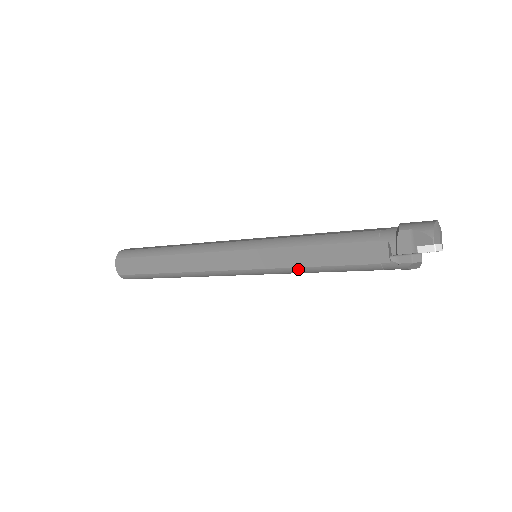
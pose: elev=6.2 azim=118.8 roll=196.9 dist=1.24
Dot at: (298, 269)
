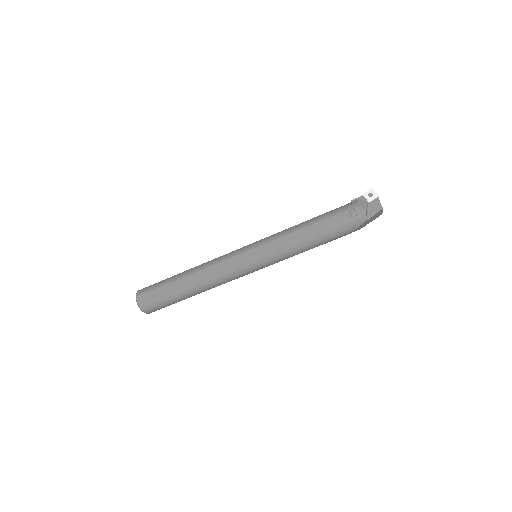
Dot at: (285, 231)
